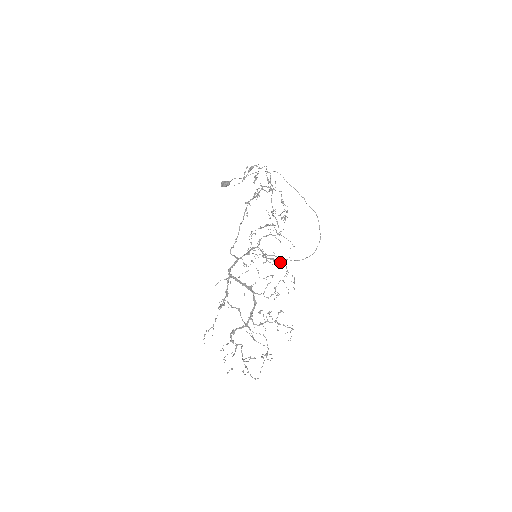
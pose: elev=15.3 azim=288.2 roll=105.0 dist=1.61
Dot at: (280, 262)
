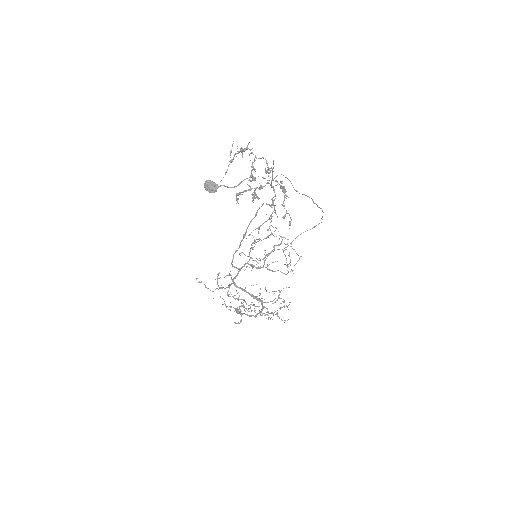
Dot at: occluded
